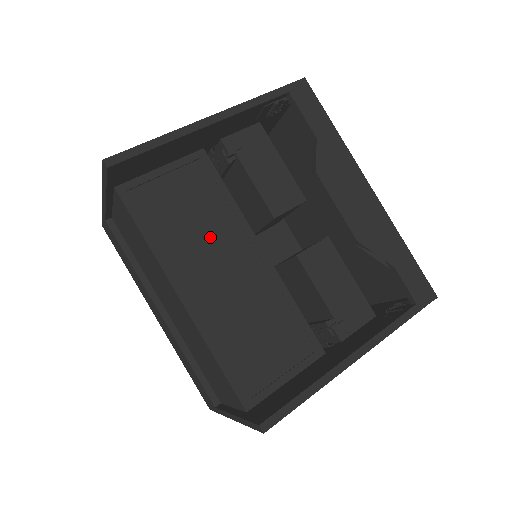
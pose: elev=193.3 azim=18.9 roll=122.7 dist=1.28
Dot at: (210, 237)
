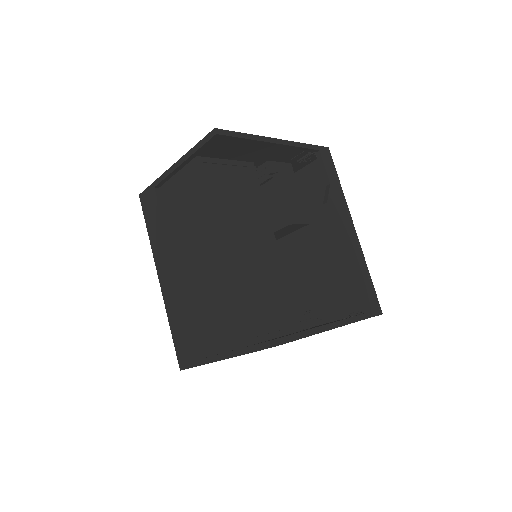
Dot at: (247, 218)
